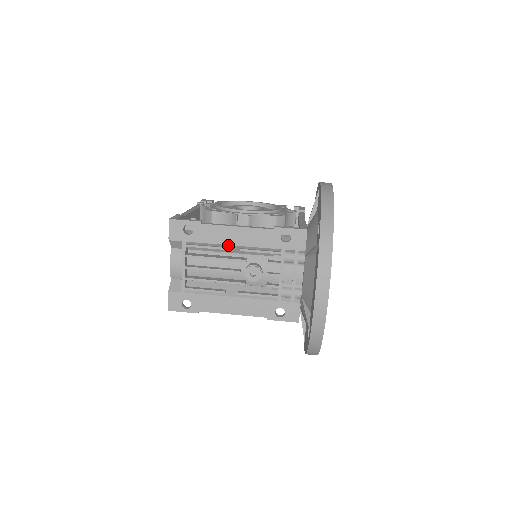
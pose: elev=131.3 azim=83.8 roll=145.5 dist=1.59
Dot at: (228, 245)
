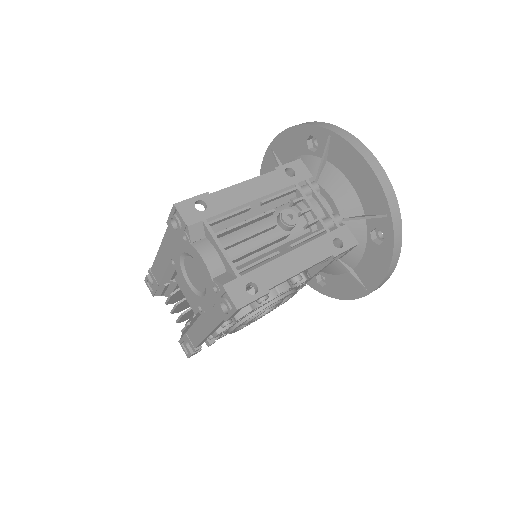
Dot at: (248, 203)
